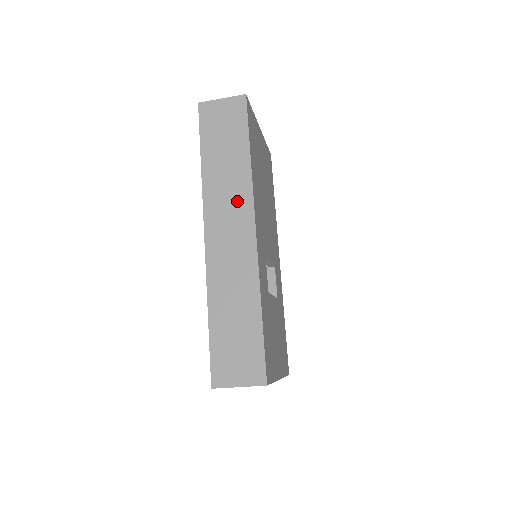
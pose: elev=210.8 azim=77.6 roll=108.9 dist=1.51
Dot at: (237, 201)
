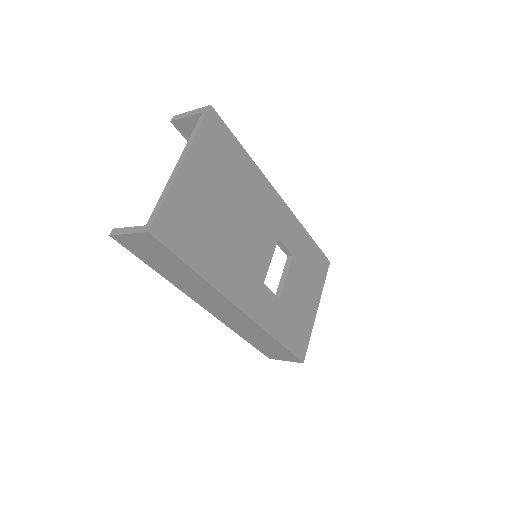
Dot at: (213, 297)
